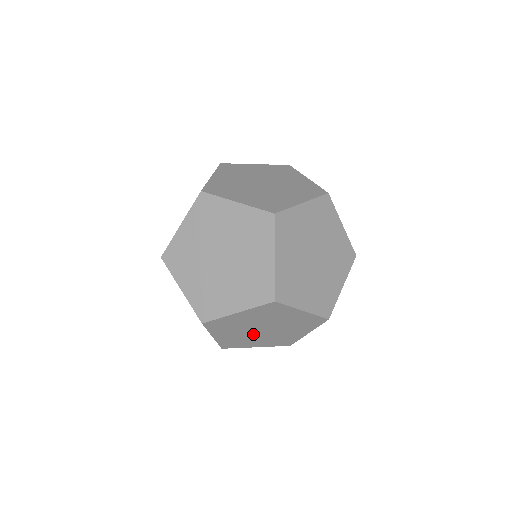
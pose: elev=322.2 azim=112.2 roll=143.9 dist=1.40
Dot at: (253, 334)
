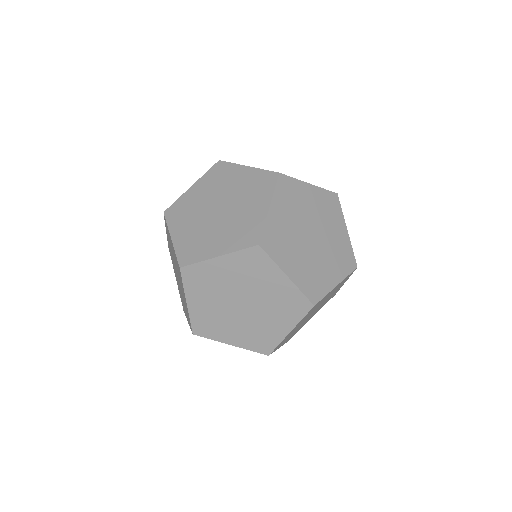
Dot at: occluded
